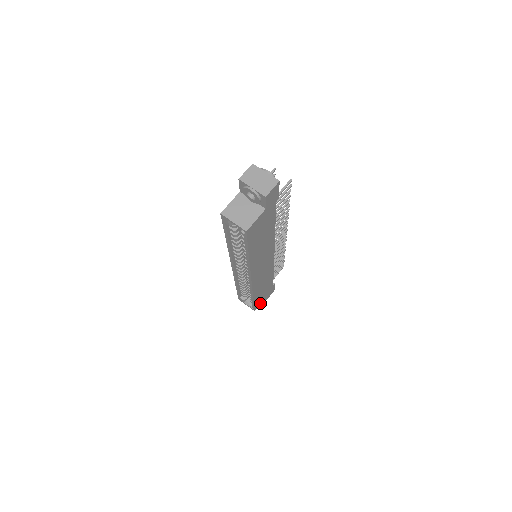
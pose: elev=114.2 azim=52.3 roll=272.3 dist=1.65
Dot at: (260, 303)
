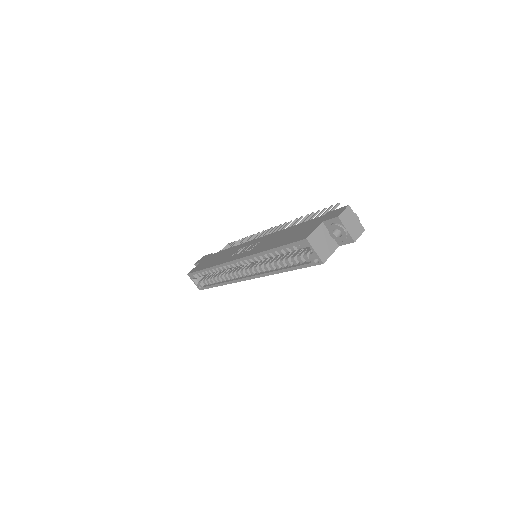
Dot at: occluded
